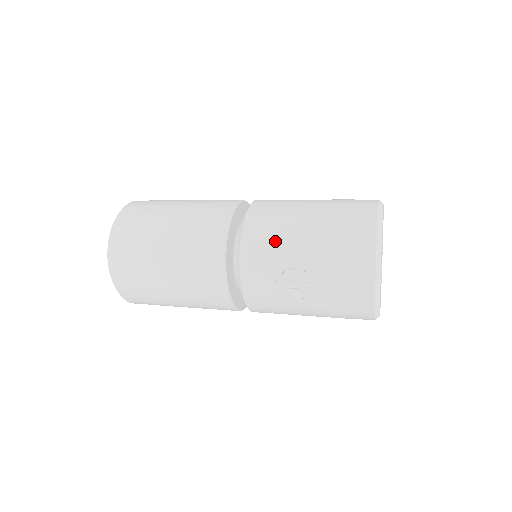
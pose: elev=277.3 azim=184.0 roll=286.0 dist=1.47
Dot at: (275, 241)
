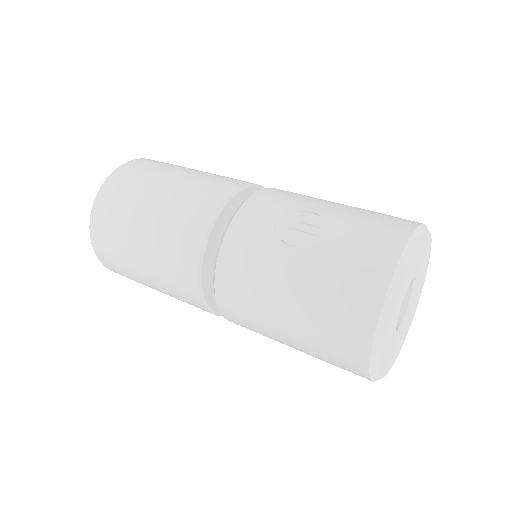
Dot at: (301, 197)
